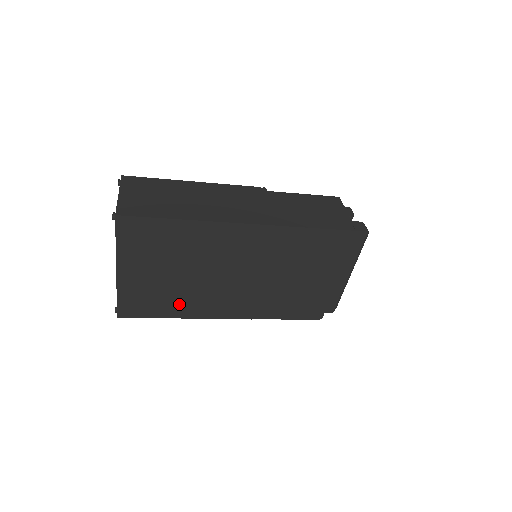
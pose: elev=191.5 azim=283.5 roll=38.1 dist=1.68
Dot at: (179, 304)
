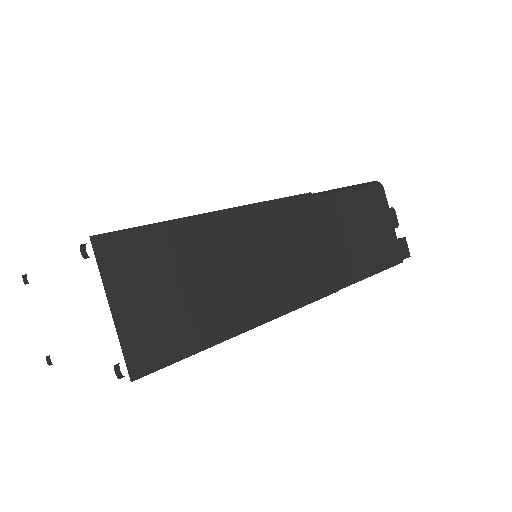
Dot at: occluded
